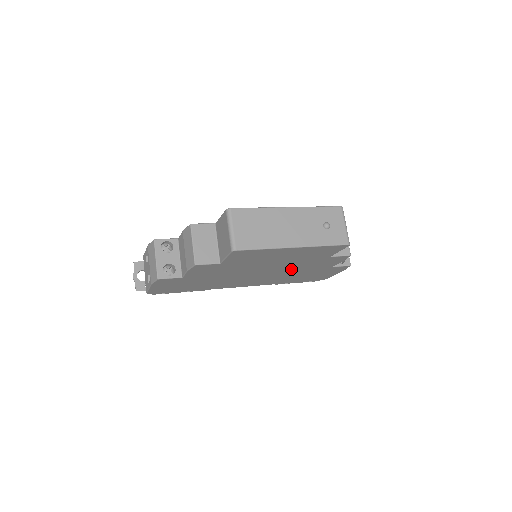
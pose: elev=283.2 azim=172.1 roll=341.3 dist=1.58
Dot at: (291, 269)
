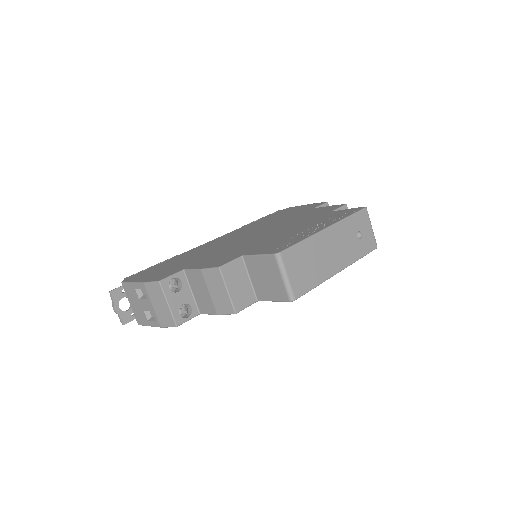
Dot at: occluded
